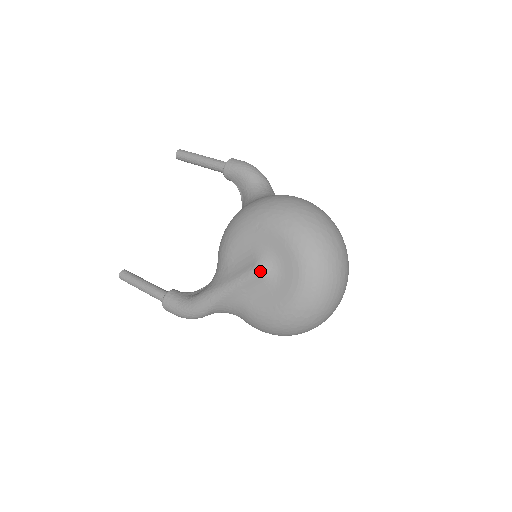
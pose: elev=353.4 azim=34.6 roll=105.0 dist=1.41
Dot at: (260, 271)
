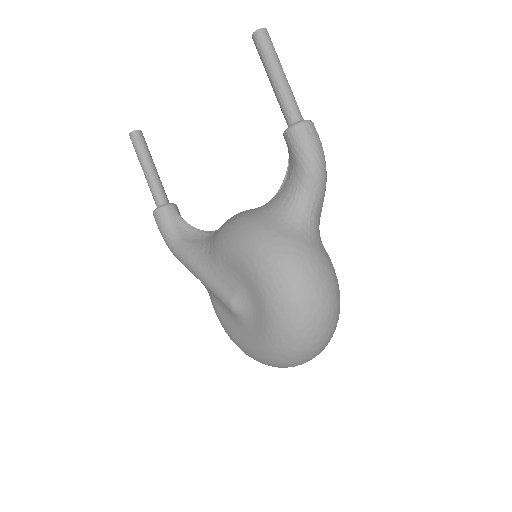
Dot at: (232, 309)
